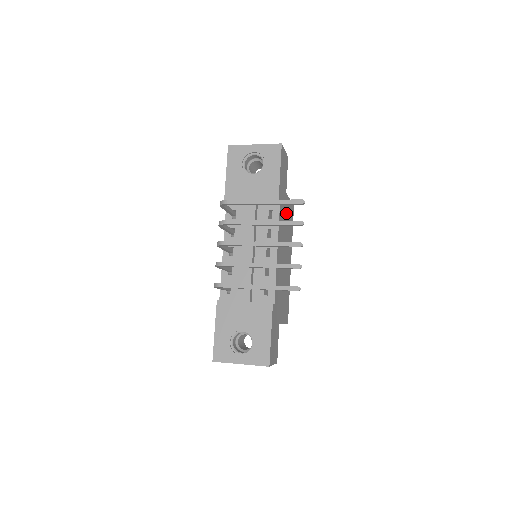
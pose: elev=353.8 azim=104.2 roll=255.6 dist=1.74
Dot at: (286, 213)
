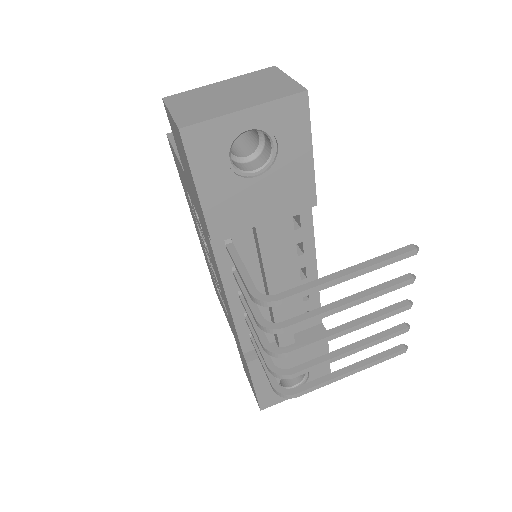
Dot at: occluded
